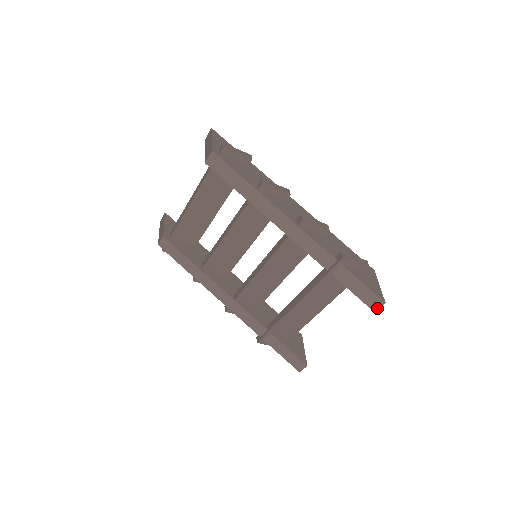
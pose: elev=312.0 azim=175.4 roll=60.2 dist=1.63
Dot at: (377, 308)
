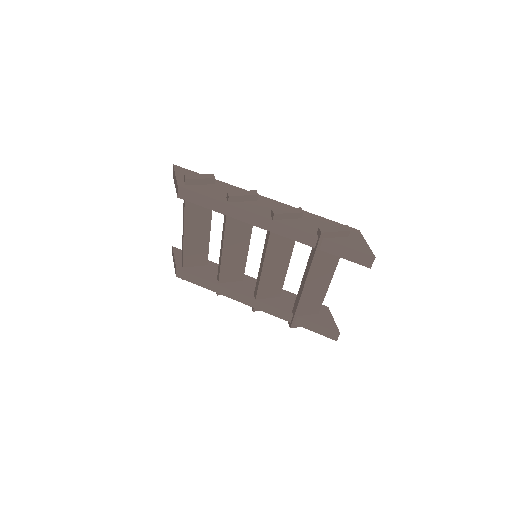
Dot at: (371, 264)
